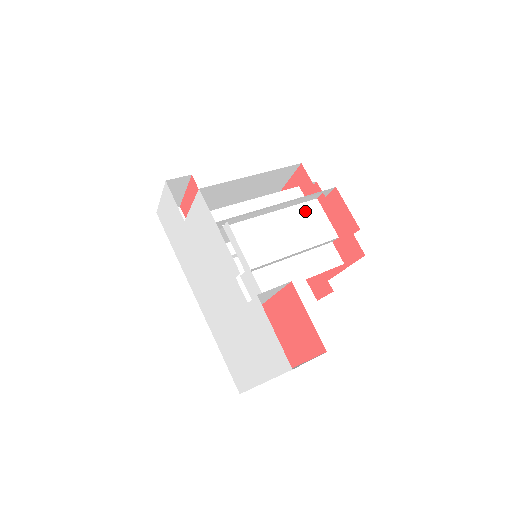
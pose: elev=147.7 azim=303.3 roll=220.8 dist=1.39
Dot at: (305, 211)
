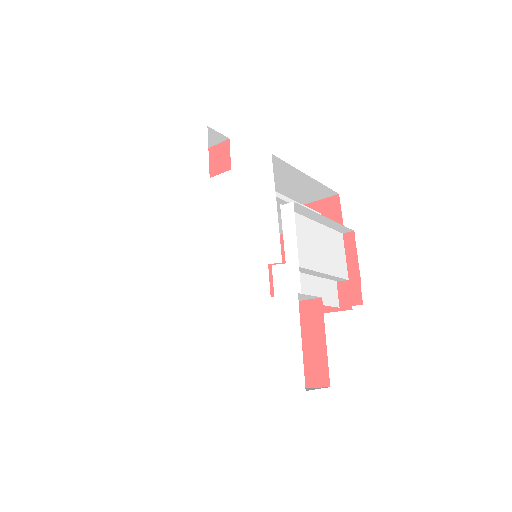
Dot at: (334, 238)
